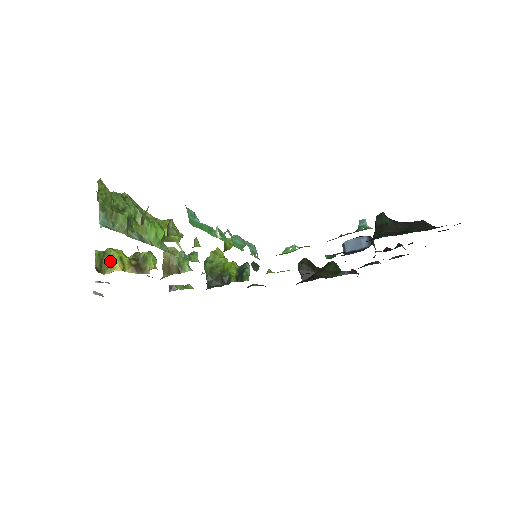
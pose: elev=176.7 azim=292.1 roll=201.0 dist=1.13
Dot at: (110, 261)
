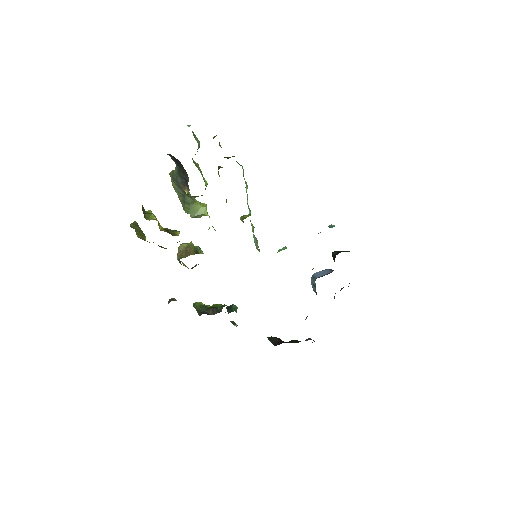
Dot at: (150, 215)
